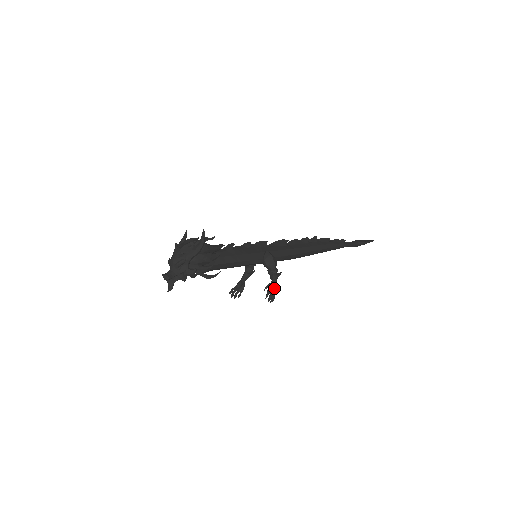
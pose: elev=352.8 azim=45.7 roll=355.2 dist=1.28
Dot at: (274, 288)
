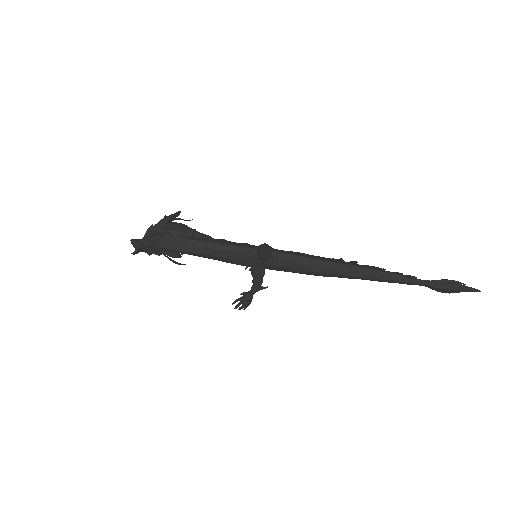
Dot at: (258, 260)
